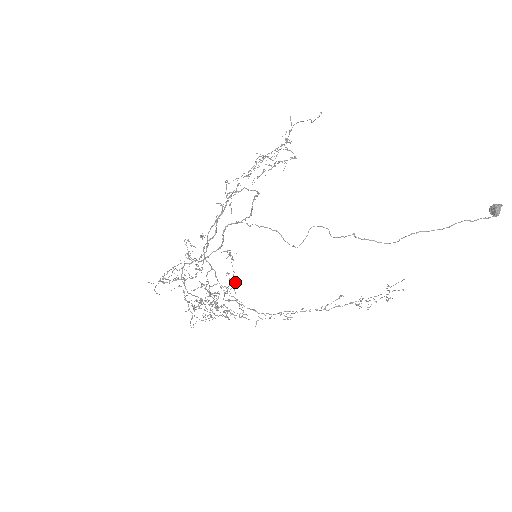
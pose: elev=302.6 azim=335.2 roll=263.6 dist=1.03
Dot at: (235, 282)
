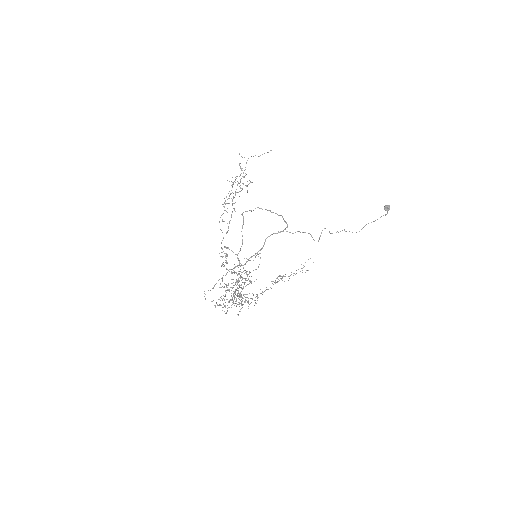
Dot at: occluded
